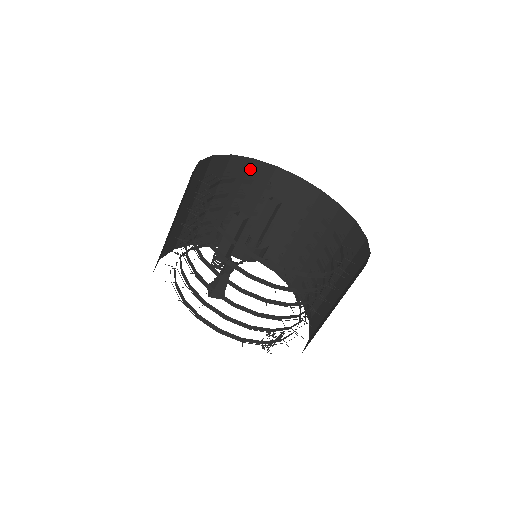
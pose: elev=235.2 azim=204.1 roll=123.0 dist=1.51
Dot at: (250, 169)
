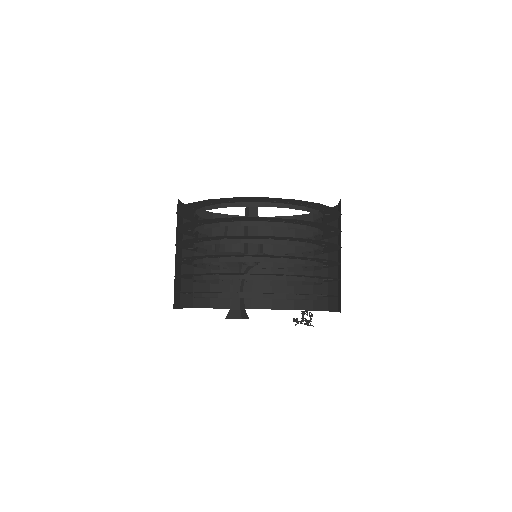
Dot at: occluded
